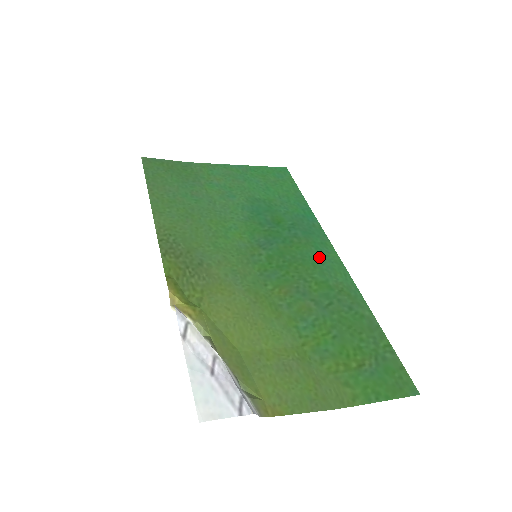
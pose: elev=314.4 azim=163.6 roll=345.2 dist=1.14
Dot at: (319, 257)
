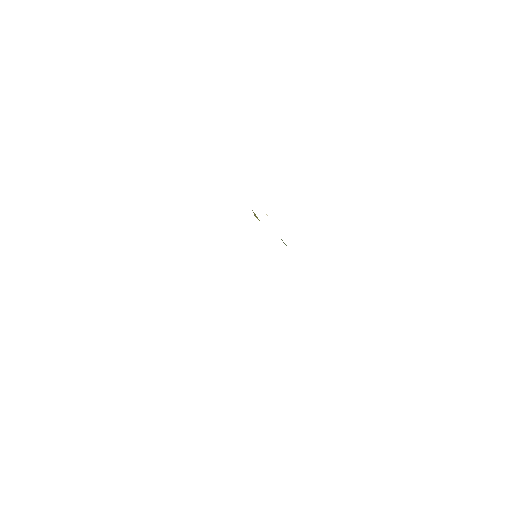
Dot at: occluded
